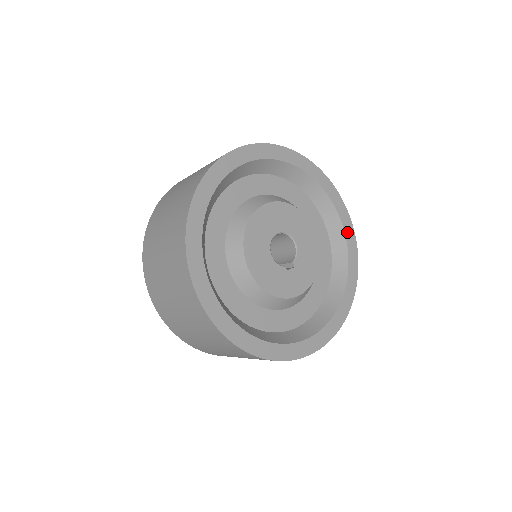
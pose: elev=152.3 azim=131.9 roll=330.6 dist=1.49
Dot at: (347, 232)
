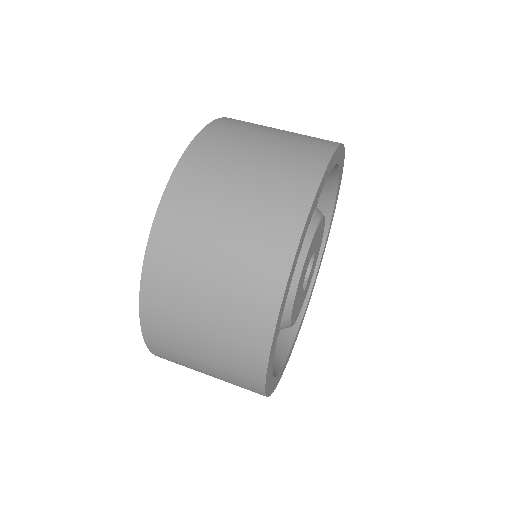
Dot at: (331, 220)
